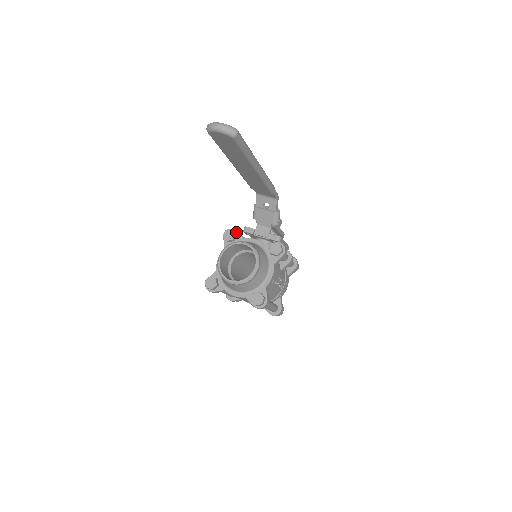
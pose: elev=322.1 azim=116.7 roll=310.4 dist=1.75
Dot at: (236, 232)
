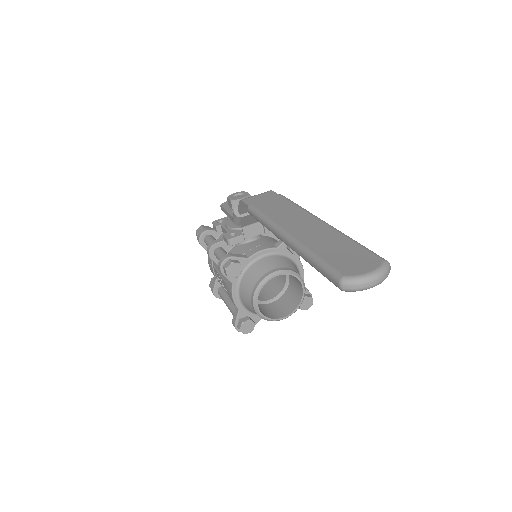
Dot at: (235, 259)
